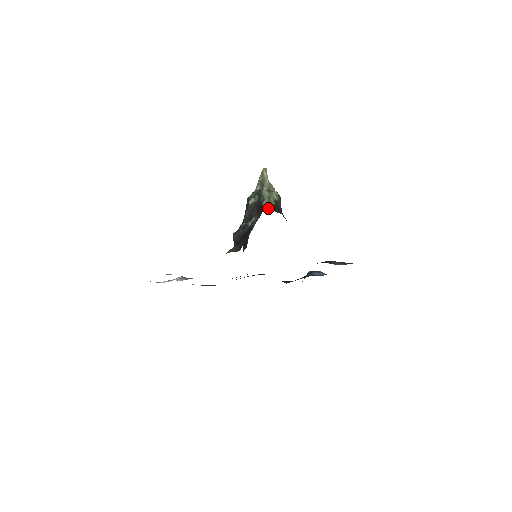
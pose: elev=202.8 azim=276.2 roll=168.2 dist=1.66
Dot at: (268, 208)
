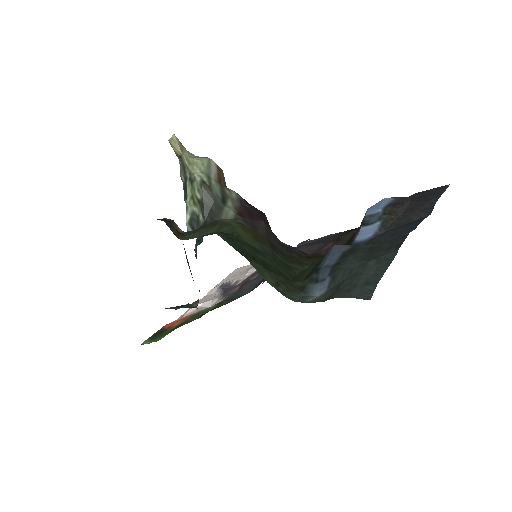
Dot at: (191, 228)
